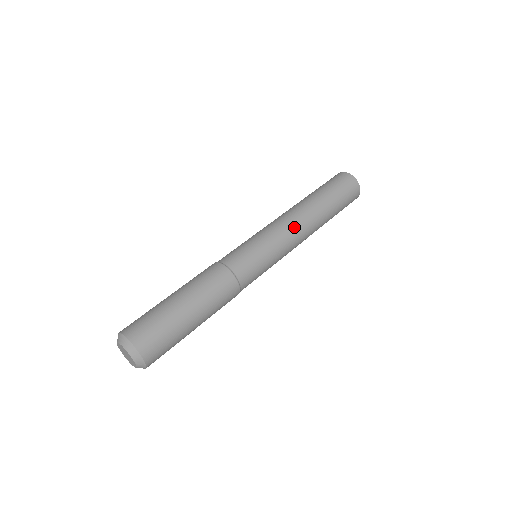
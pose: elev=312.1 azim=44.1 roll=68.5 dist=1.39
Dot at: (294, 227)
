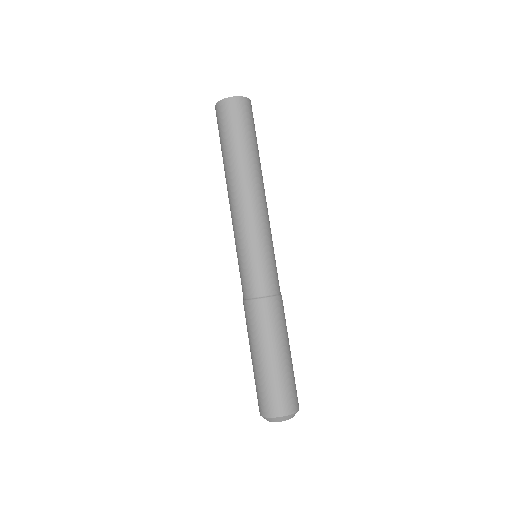
Dot at: (265, 206)
